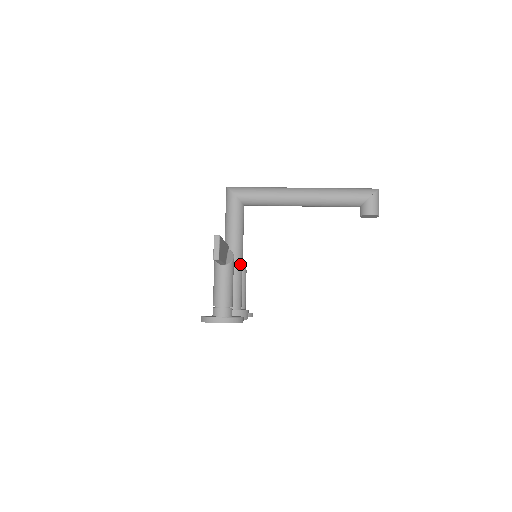
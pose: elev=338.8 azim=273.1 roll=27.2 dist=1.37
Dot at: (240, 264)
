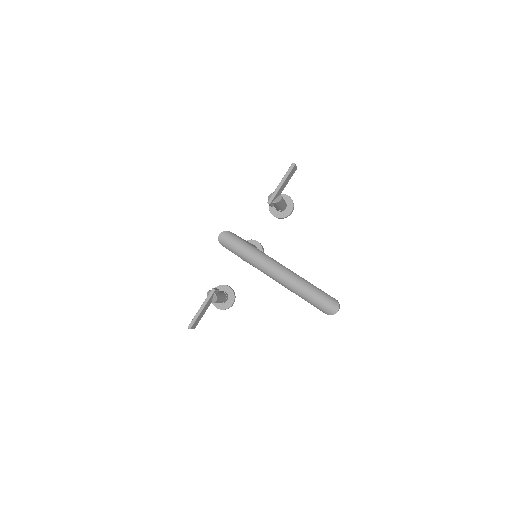
Dot at: occluded
